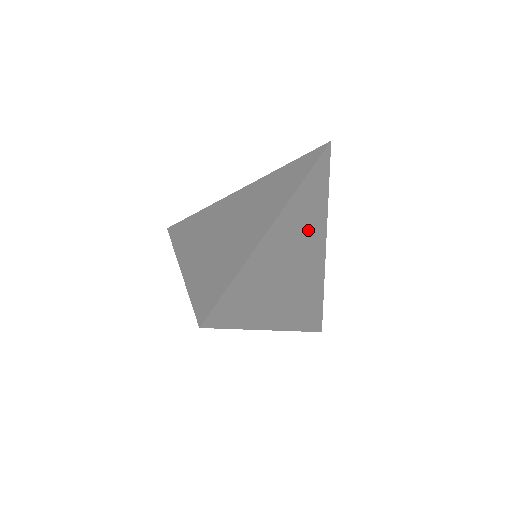
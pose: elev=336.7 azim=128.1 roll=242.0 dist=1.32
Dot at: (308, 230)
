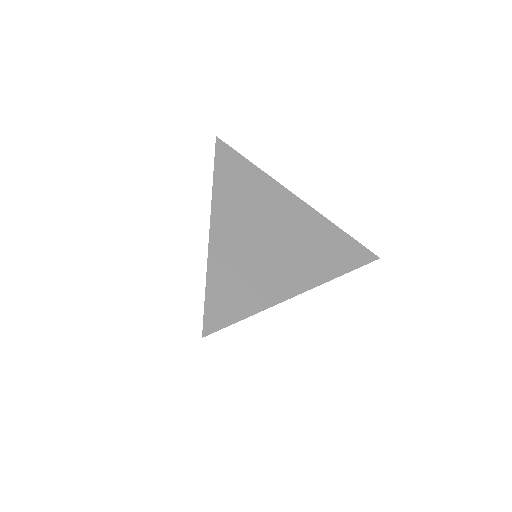
Dot at: (260, 203)
